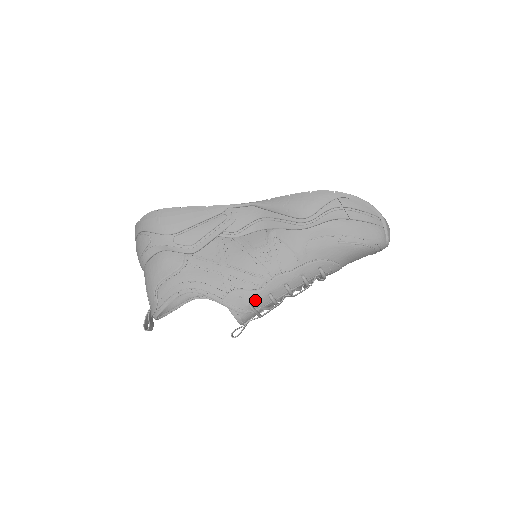
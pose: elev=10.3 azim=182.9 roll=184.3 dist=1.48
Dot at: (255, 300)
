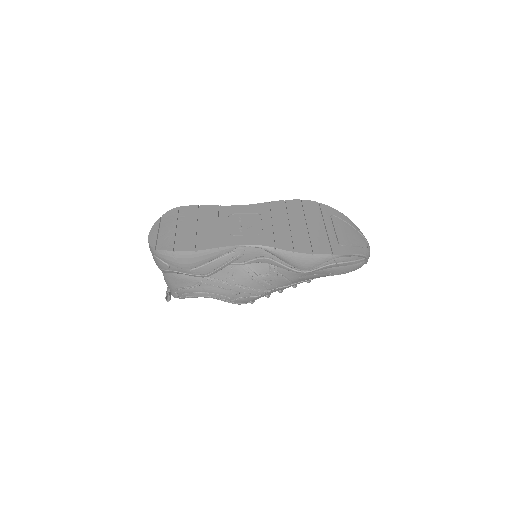
Dot at: (255, 299)
